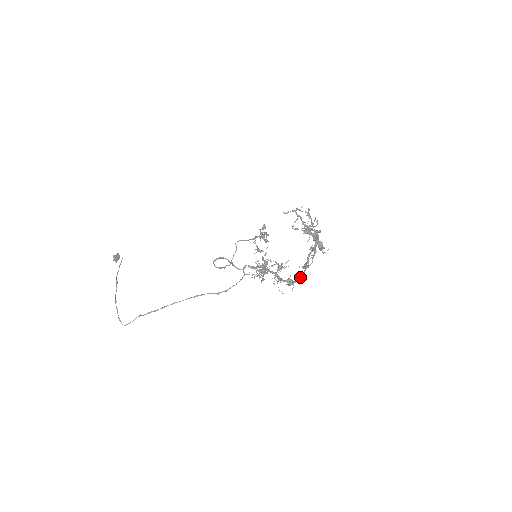
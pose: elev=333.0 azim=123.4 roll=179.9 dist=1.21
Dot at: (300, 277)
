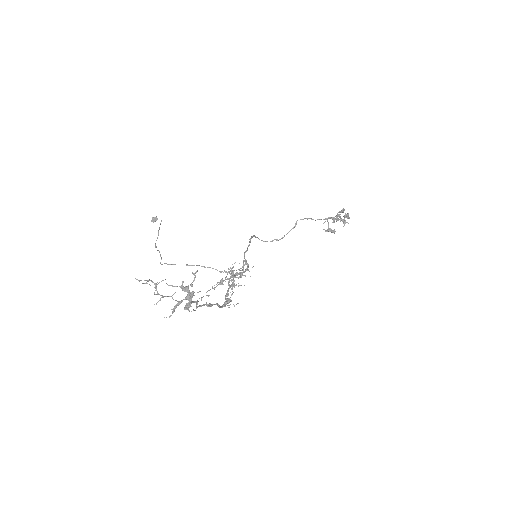
Dot at: (219, 306)
